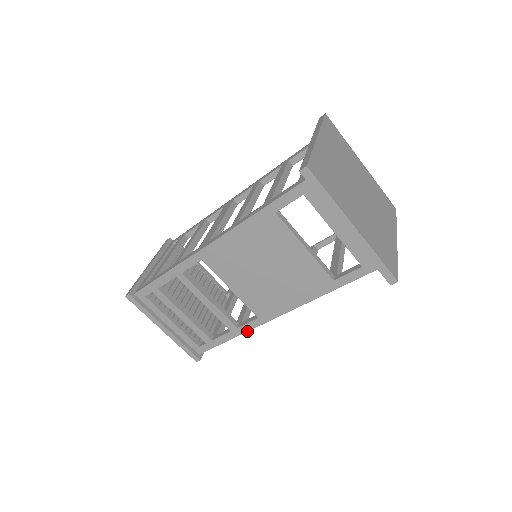
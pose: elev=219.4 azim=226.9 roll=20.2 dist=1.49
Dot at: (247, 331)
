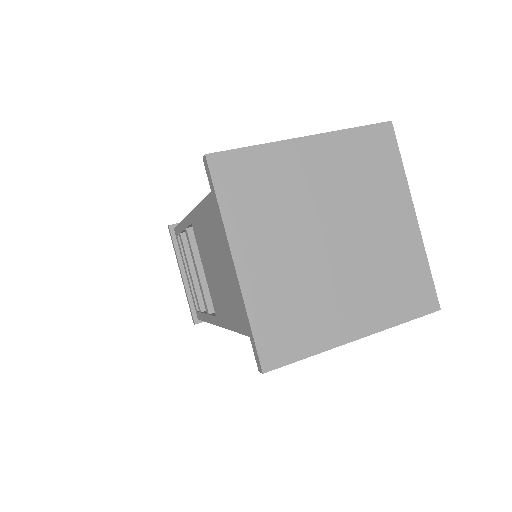
Dot at: (213, 323)
